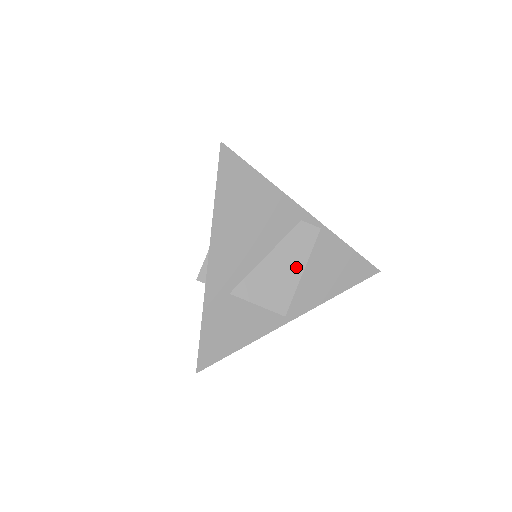
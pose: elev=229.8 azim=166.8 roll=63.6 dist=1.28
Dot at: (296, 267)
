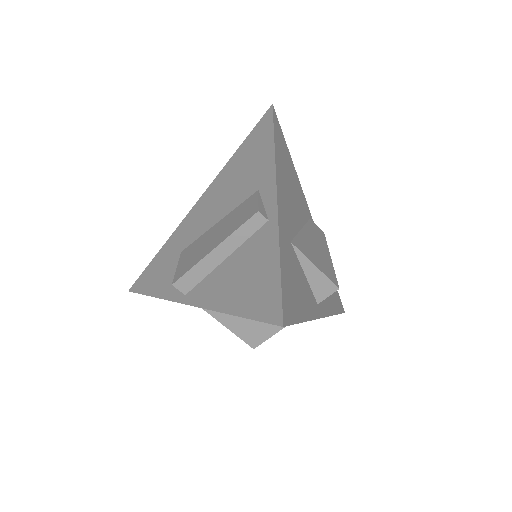
Dot at: (325, 251)
